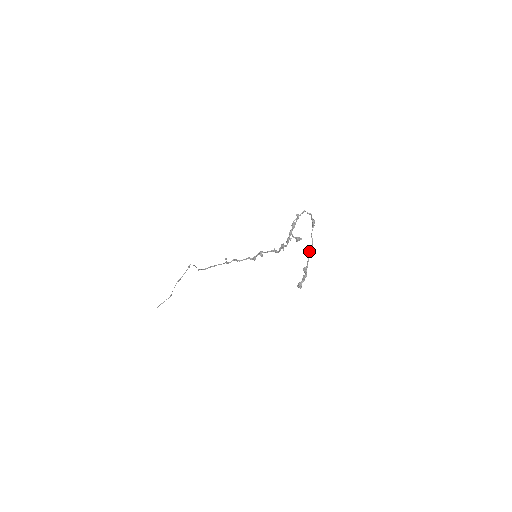
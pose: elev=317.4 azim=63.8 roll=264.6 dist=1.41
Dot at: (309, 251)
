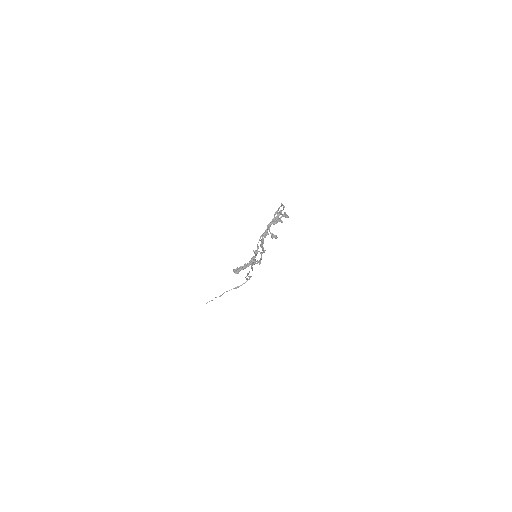
Dot at: (259, 239)
